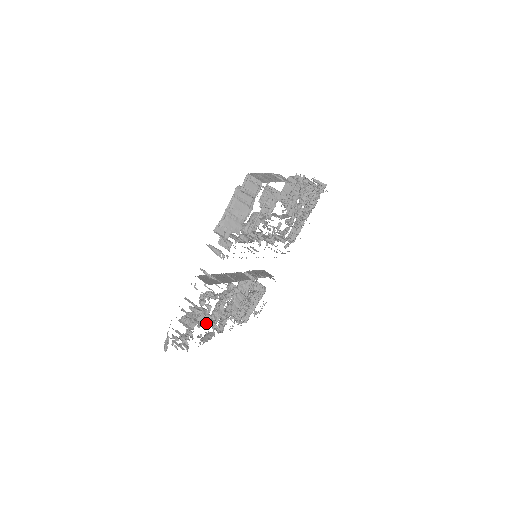
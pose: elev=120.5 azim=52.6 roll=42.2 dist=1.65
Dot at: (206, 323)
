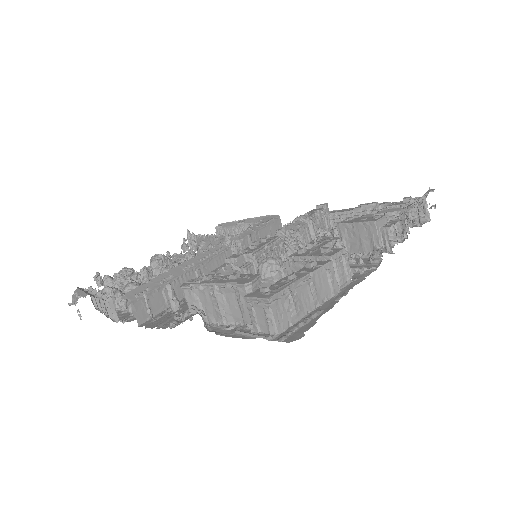
Dot at: (148, 277)
